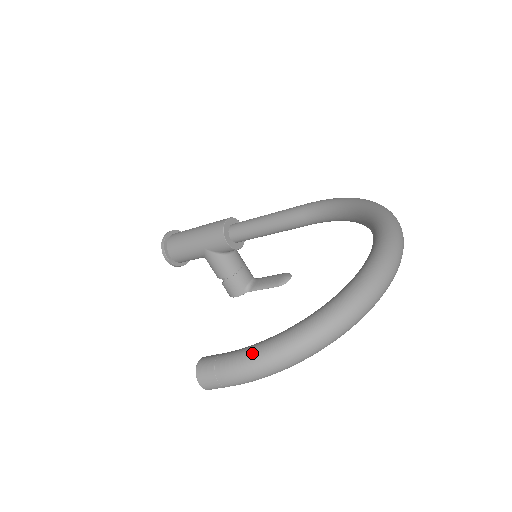
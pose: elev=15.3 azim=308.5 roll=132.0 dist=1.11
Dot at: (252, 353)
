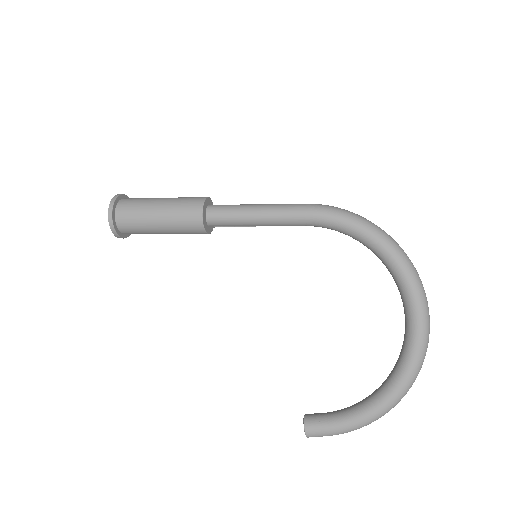
Dot at: (349, 428)
